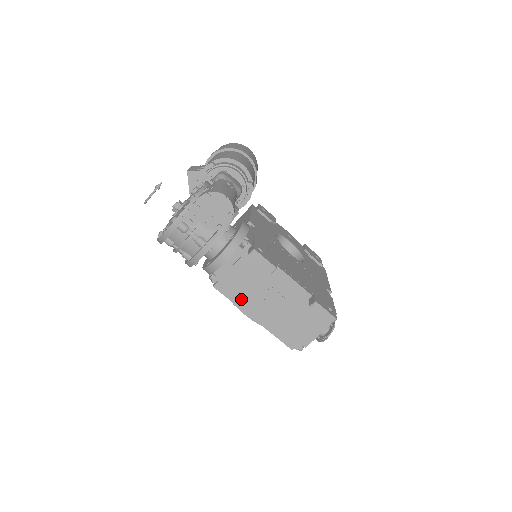
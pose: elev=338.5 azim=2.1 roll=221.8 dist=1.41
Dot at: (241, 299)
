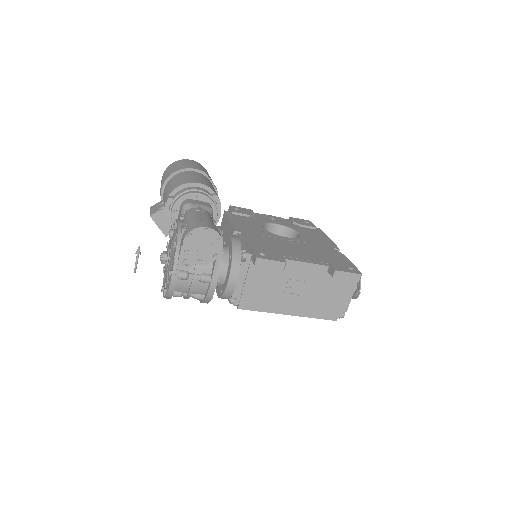
Dot at: (268, 305)
